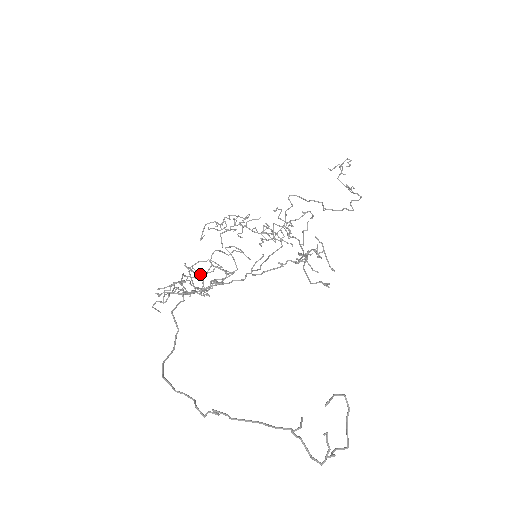
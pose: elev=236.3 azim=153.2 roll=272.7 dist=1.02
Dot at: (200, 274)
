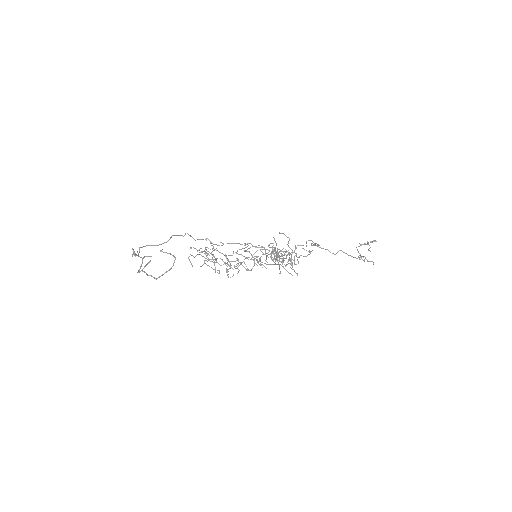
Dot at: (228, 261)
